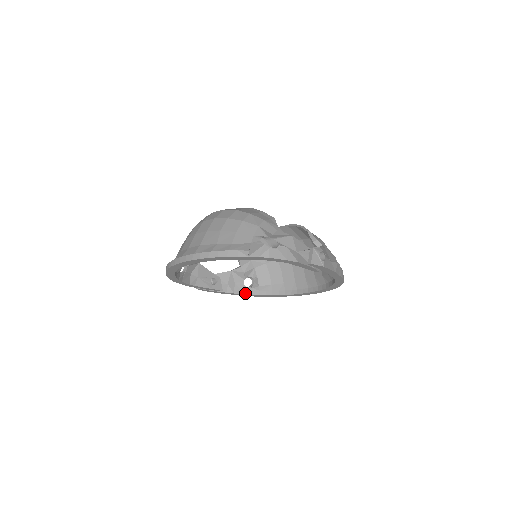
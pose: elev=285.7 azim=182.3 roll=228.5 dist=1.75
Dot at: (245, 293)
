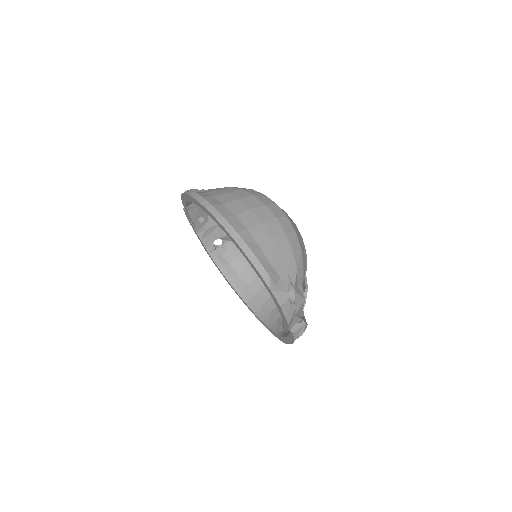
Dot at: (207, 247)
